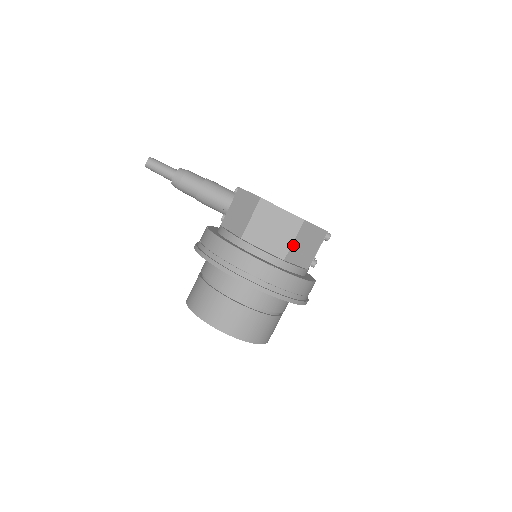
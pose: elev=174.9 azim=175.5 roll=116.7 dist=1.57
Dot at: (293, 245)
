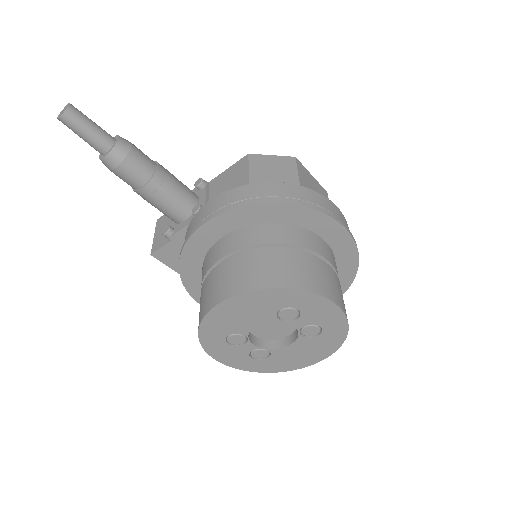
Dot at: occluded
